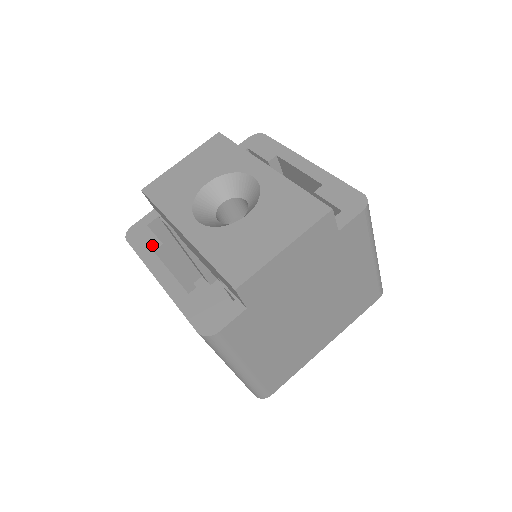
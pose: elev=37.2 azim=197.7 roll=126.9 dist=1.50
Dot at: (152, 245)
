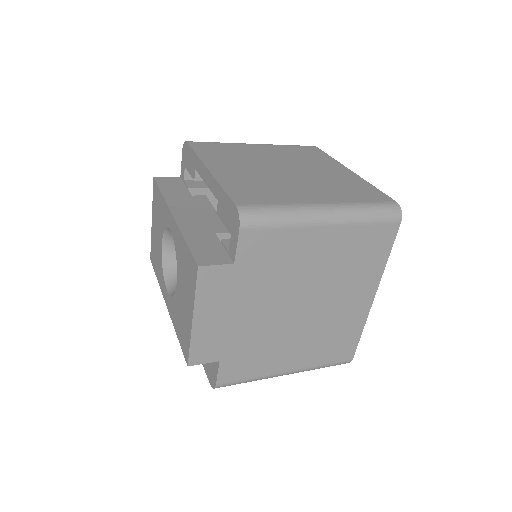
Dot at: occluded
